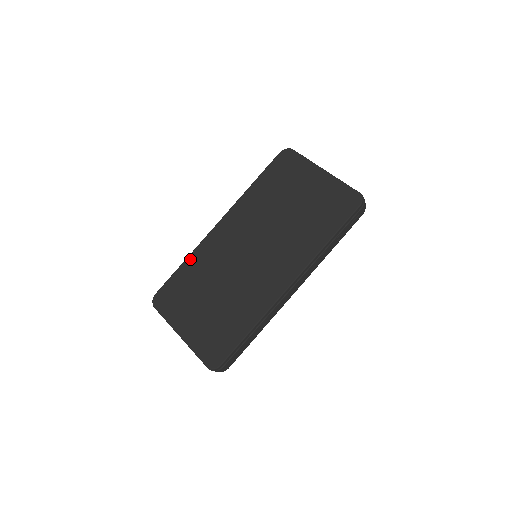
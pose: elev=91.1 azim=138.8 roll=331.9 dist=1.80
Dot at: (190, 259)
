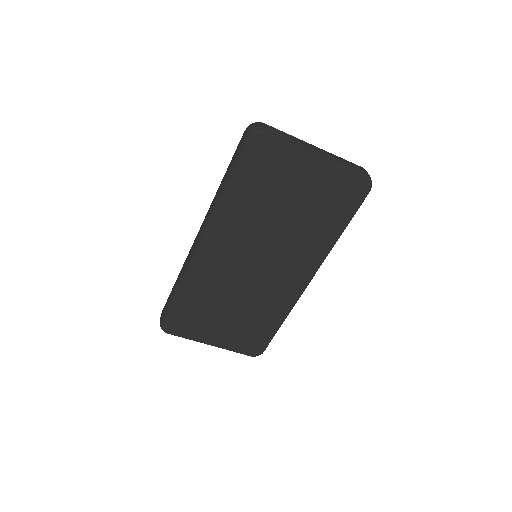
Dot at: (184, 286)
